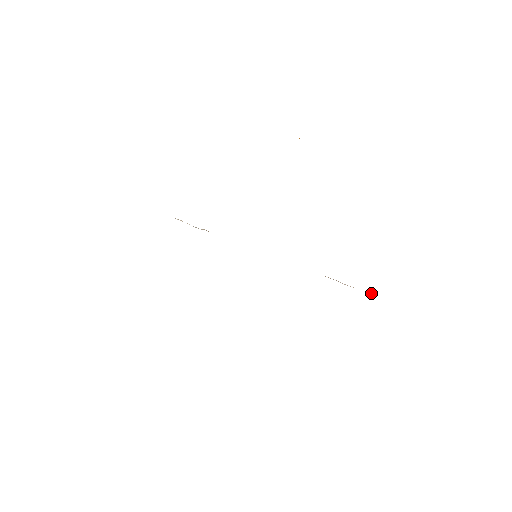
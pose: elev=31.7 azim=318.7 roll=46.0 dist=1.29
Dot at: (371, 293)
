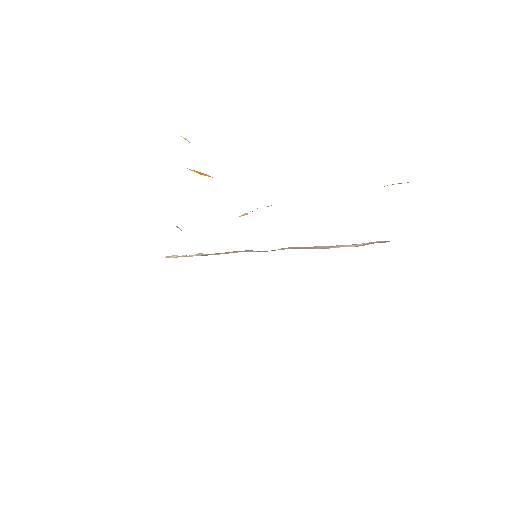
Dot at: (385, 241)
